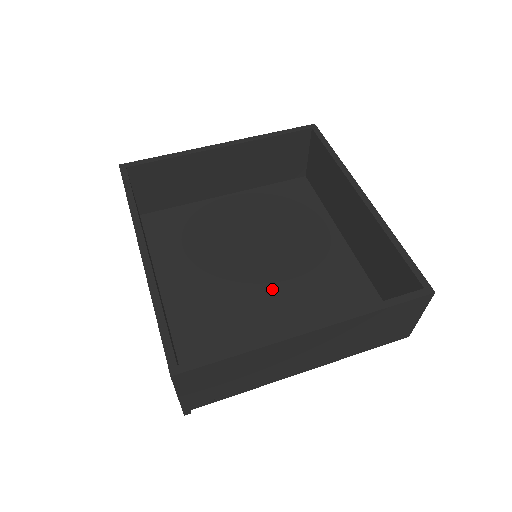
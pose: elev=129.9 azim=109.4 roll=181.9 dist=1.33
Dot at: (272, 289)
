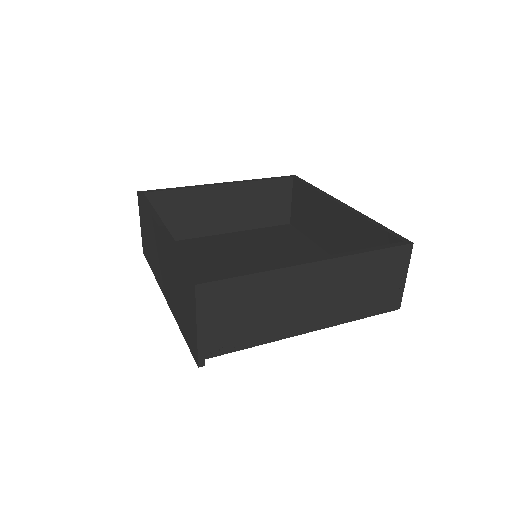
Dot at: occluded
